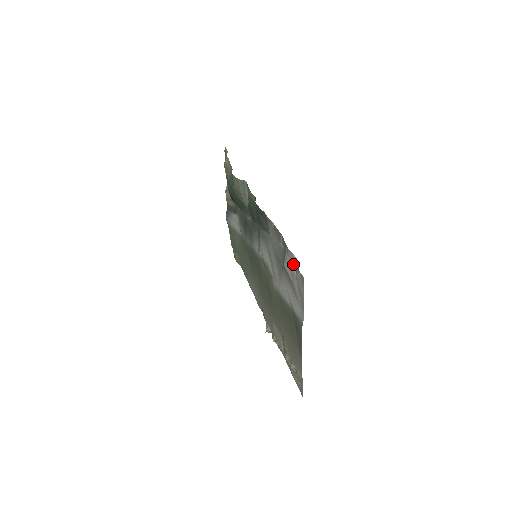
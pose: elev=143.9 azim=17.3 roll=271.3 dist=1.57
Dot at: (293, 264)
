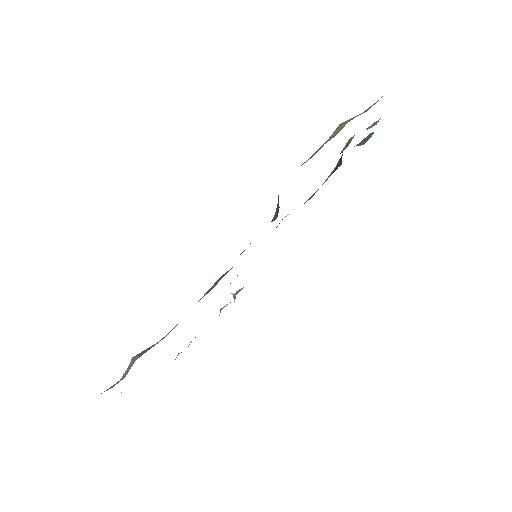
Dot at: (125, 374)
